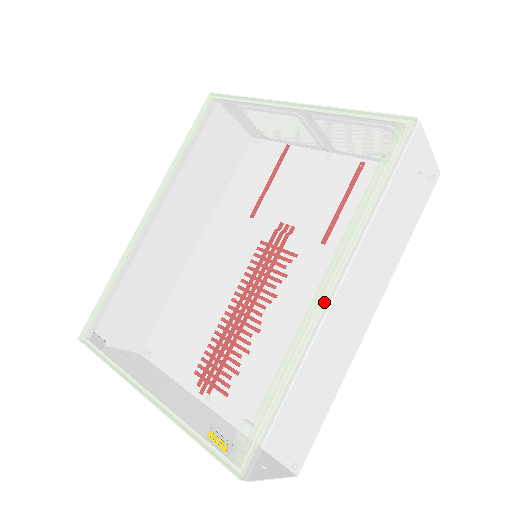
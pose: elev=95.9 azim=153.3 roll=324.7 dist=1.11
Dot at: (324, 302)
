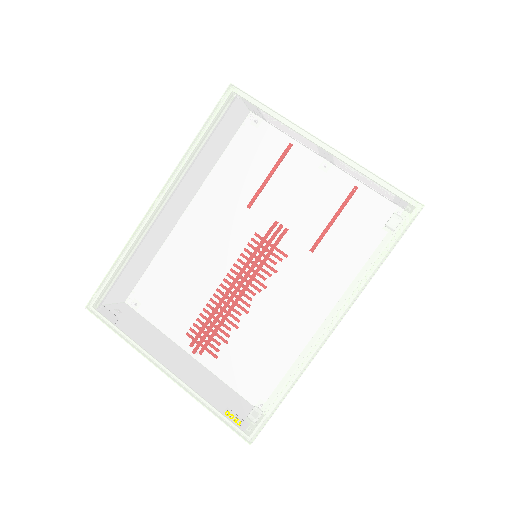
Dot at: (327, 336)
